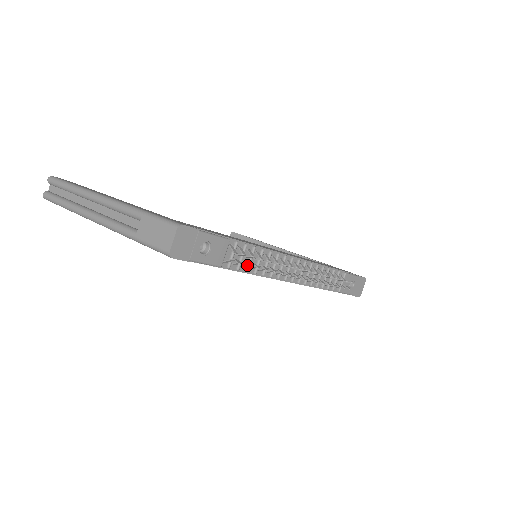
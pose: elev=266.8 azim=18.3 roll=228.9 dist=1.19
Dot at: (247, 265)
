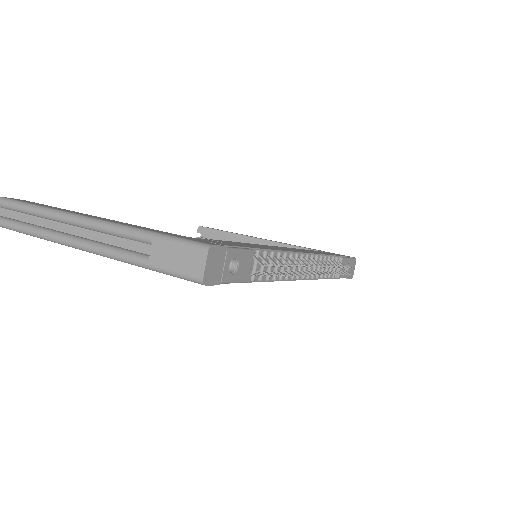
Dot at: (275, 275)
